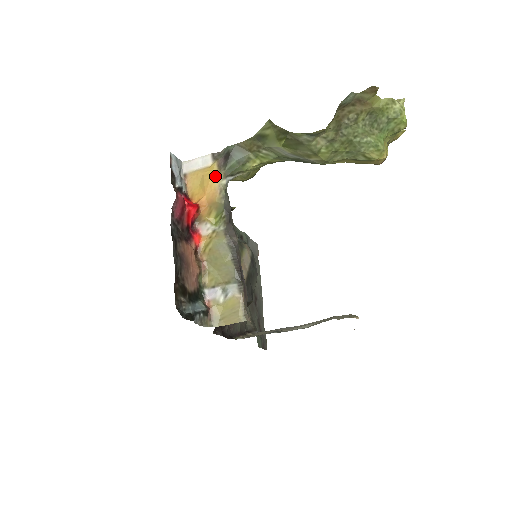
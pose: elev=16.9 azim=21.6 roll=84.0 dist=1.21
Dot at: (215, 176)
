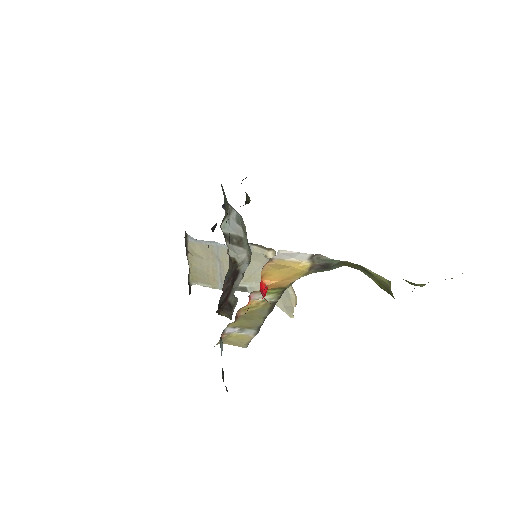
Dot at: (301, 274)
